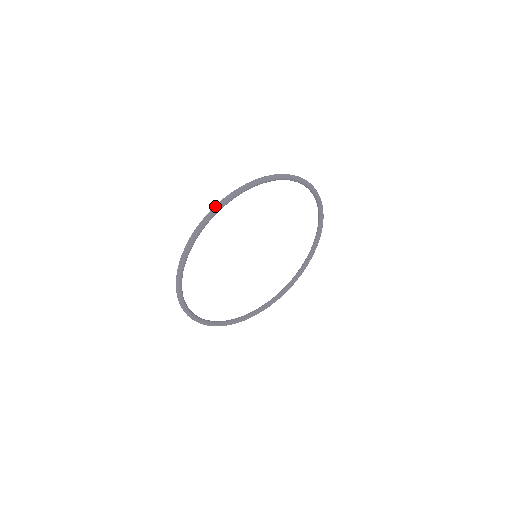
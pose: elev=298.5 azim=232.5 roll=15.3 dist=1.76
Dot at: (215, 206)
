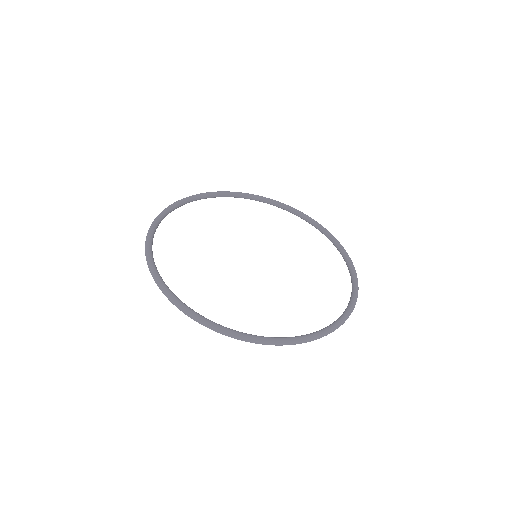
Dot at: occluded
